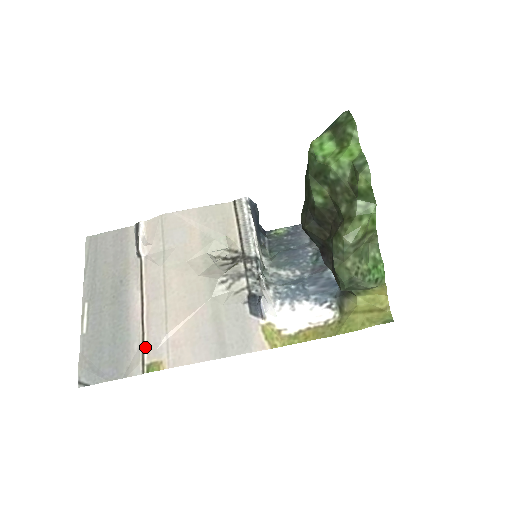
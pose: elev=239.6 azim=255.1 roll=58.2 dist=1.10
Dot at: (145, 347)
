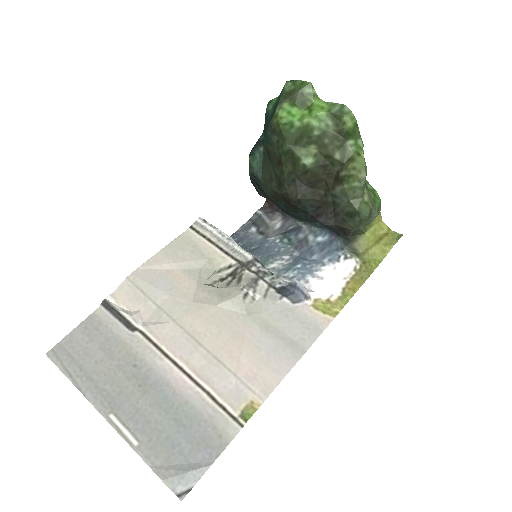
Dot at: (222, 403)
